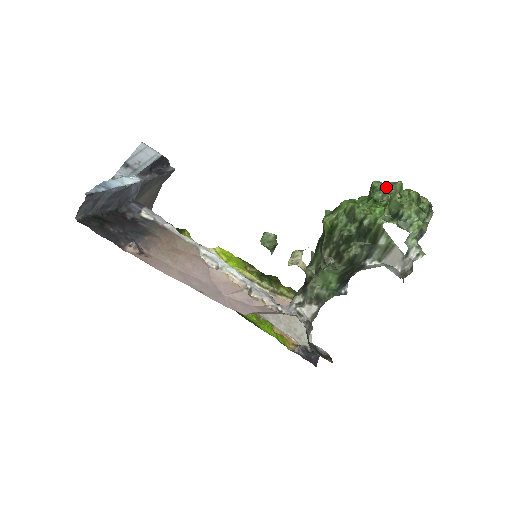
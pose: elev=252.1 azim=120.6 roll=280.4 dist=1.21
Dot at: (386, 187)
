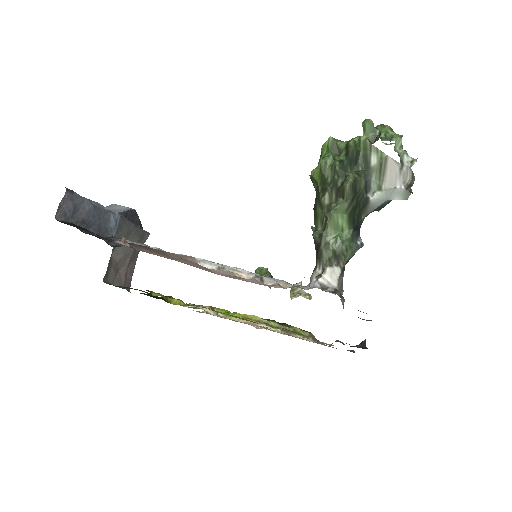
Dot at: occluded
